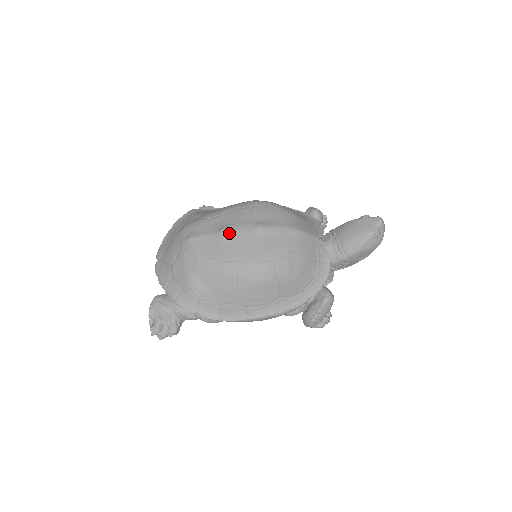
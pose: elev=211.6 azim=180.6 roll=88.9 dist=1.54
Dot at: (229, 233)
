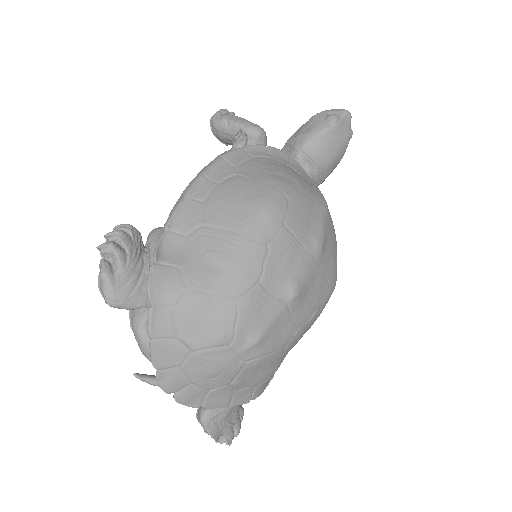
Dot at: (303, 289)
